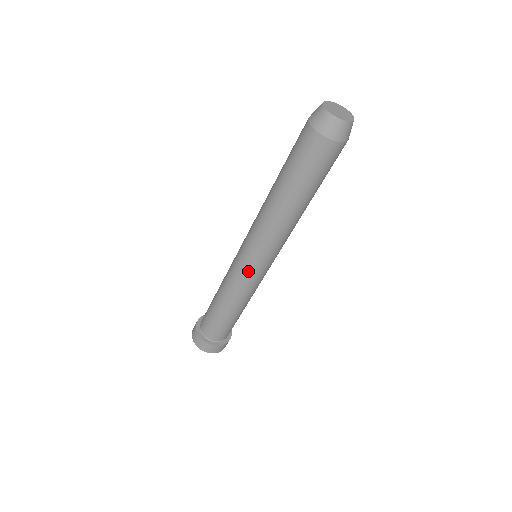
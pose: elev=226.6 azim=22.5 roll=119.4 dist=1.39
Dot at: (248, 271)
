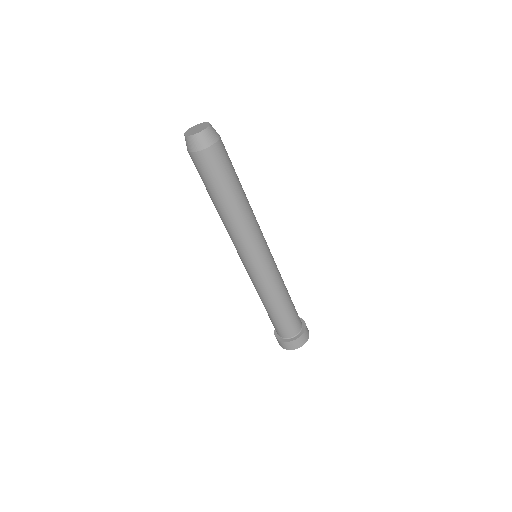
Dot at: (262, 268)
